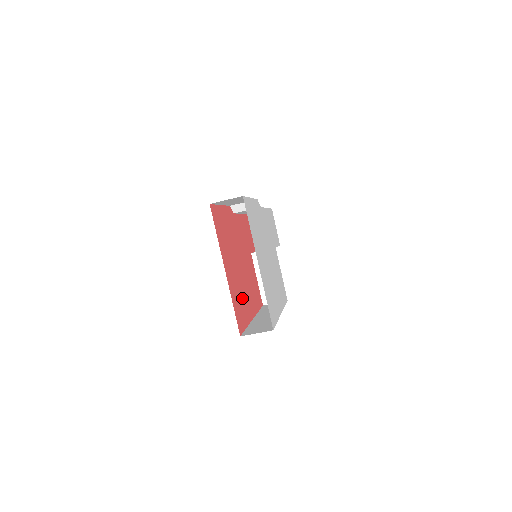
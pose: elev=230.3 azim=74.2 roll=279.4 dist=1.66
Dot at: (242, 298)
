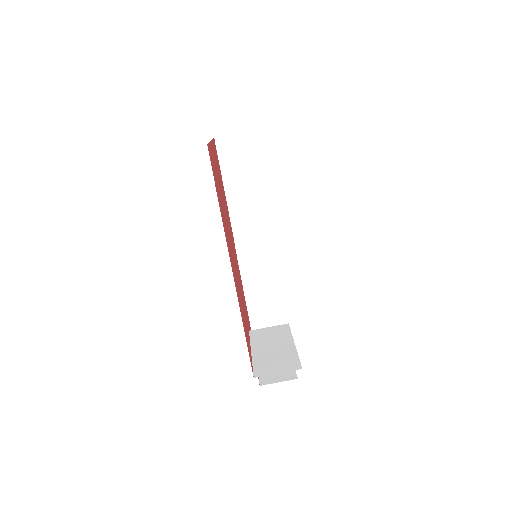
Dot at: (223, 213)
